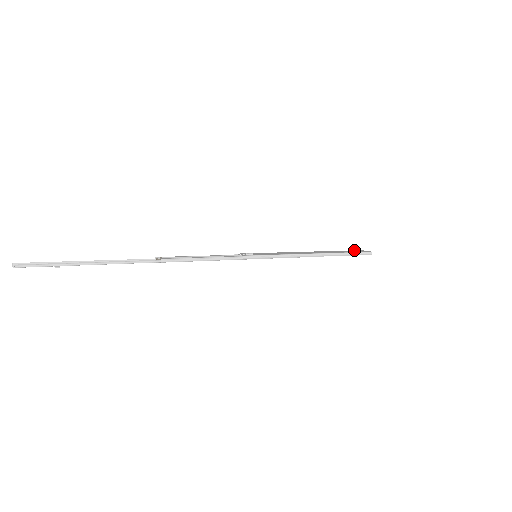
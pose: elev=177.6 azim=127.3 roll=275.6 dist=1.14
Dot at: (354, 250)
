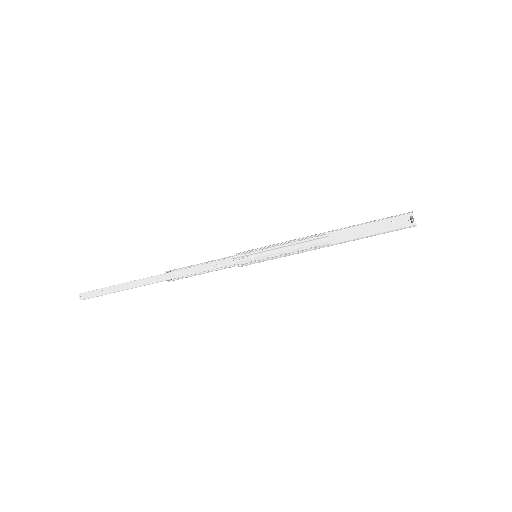
Dot at: (390, 225)
